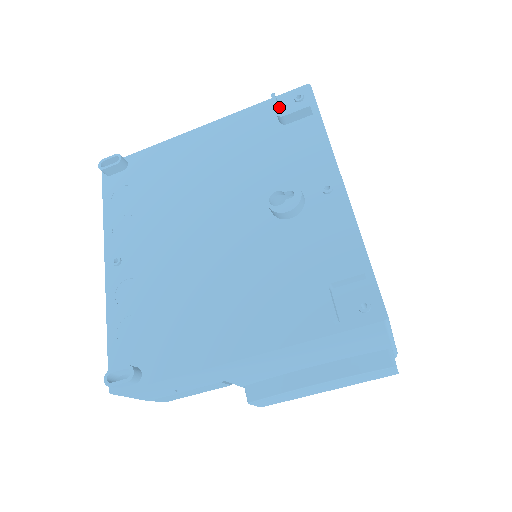
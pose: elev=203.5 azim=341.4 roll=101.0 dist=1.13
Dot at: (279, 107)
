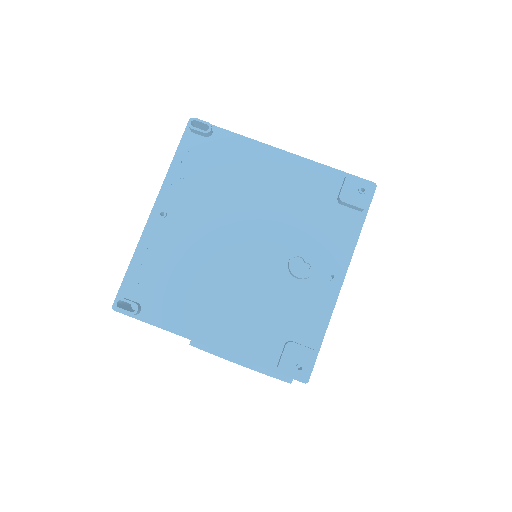
Dot at: occluded
